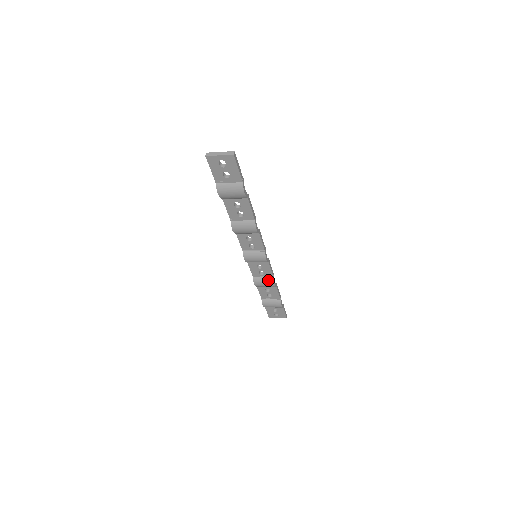
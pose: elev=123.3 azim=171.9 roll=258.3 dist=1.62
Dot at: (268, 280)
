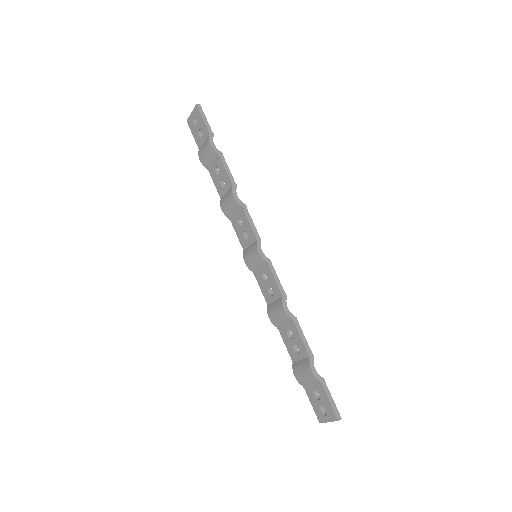
Dot at: (278, 303)
